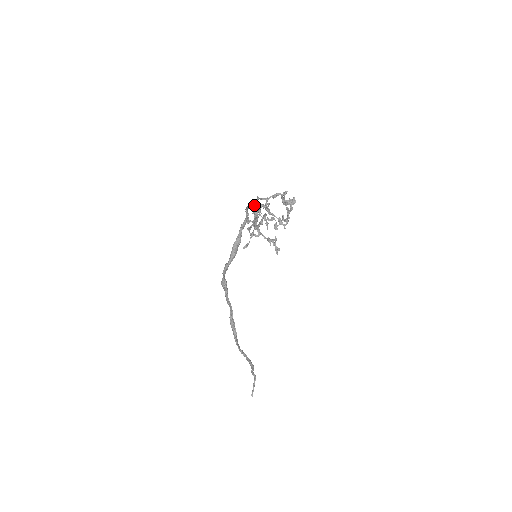
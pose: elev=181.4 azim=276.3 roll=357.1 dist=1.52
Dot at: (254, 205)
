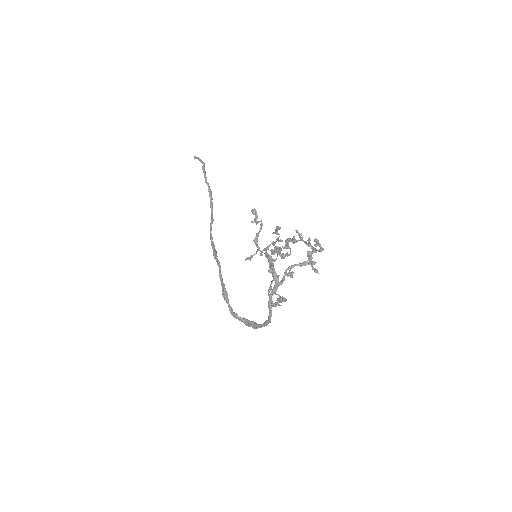
Dot at: (276, 280)
